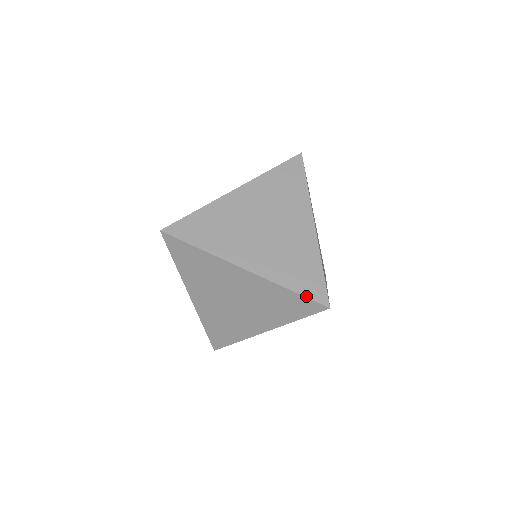
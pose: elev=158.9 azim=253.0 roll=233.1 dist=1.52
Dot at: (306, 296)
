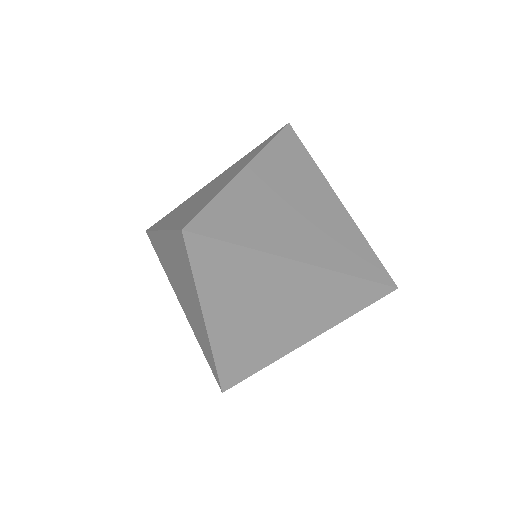
Dot at: (175, 229)
